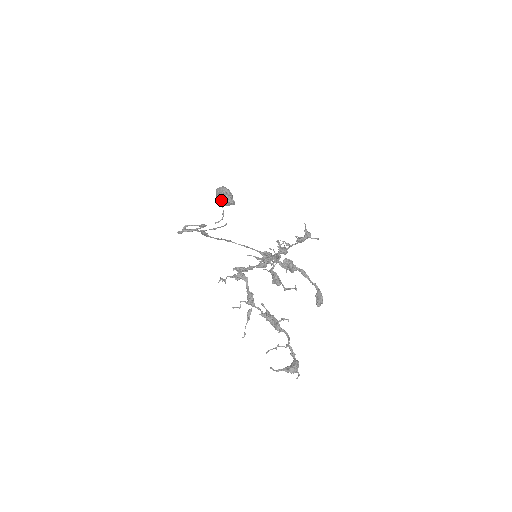
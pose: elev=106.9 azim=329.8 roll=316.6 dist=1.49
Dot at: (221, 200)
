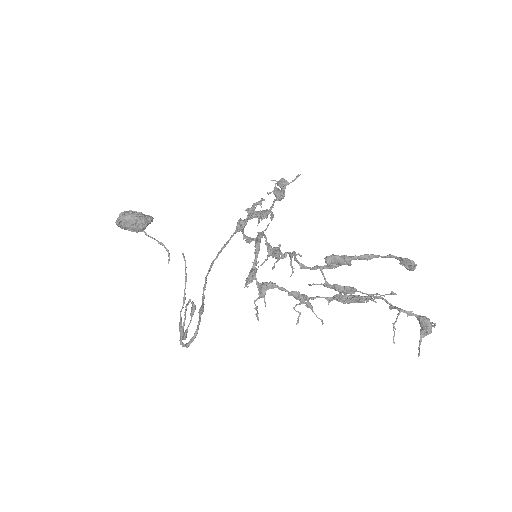
Dot at: occluded
